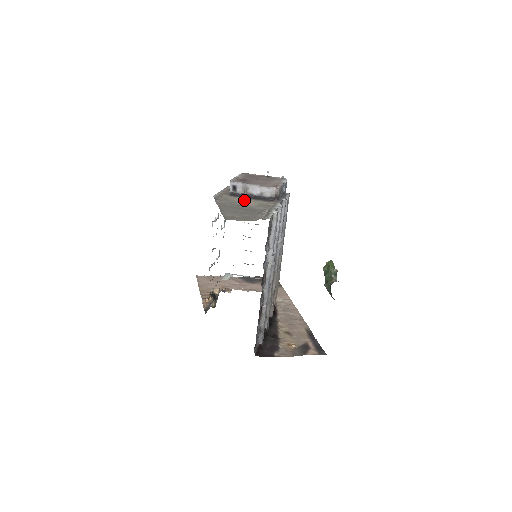
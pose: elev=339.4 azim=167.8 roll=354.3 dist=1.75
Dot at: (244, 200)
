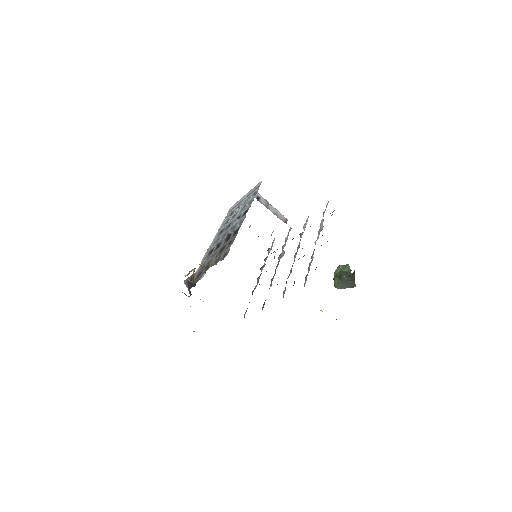
Dot at: occluded
